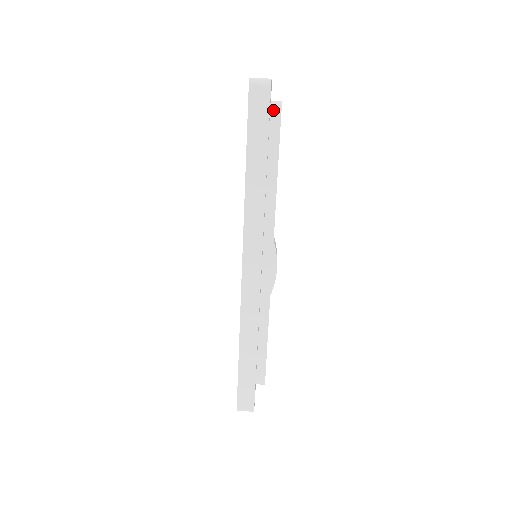
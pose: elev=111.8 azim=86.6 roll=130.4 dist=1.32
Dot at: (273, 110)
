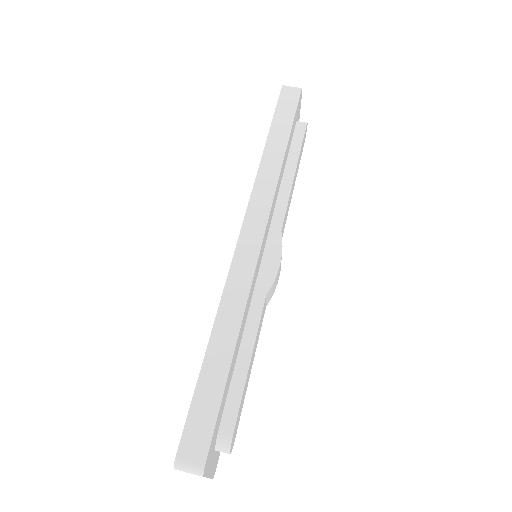
Dot at: (299, 123)
